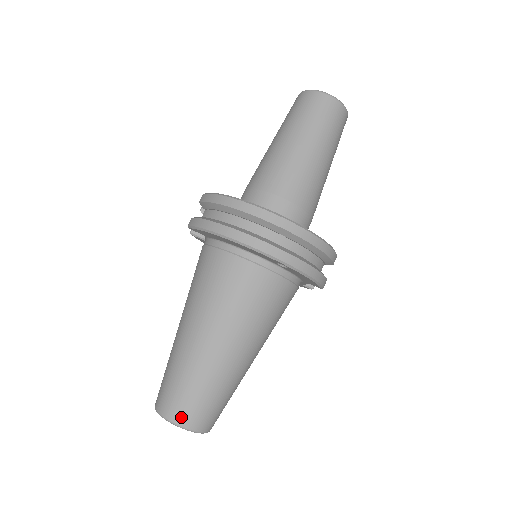
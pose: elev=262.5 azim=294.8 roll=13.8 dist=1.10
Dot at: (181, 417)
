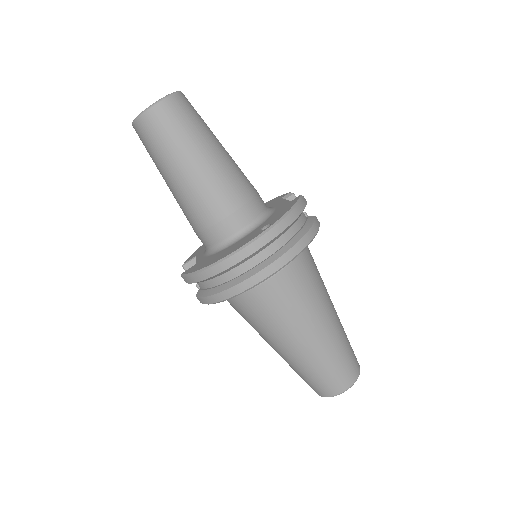
Dot at: (340, 388)
